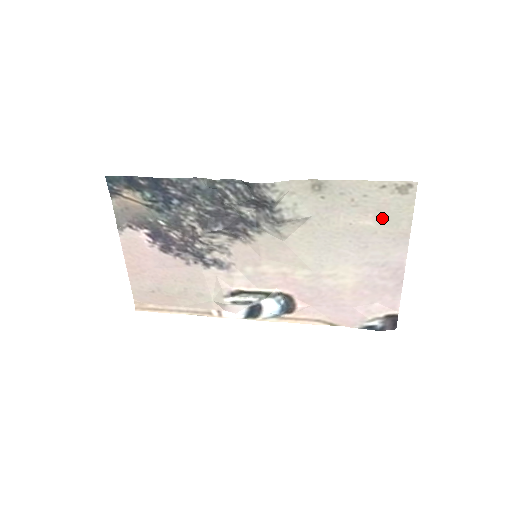
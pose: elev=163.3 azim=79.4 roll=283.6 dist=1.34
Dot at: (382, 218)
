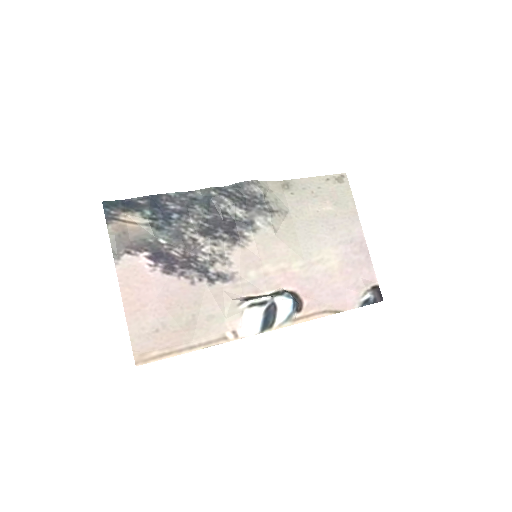
Dot at: (336, 203)
